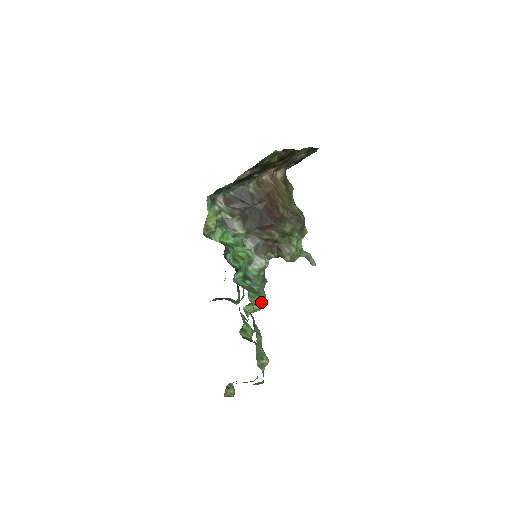
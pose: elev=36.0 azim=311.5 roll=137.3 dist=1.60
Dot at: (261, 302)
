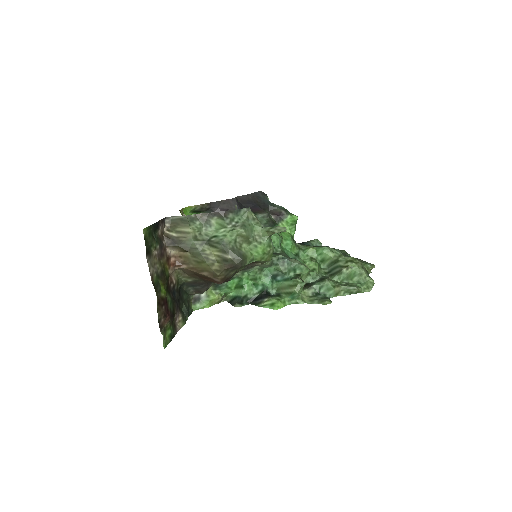
Dot at: (301, 290)
